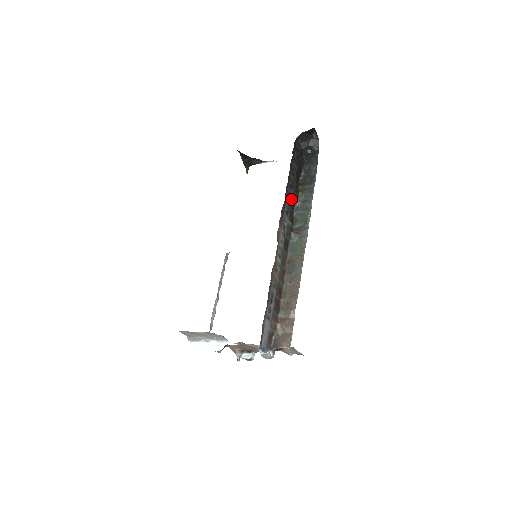
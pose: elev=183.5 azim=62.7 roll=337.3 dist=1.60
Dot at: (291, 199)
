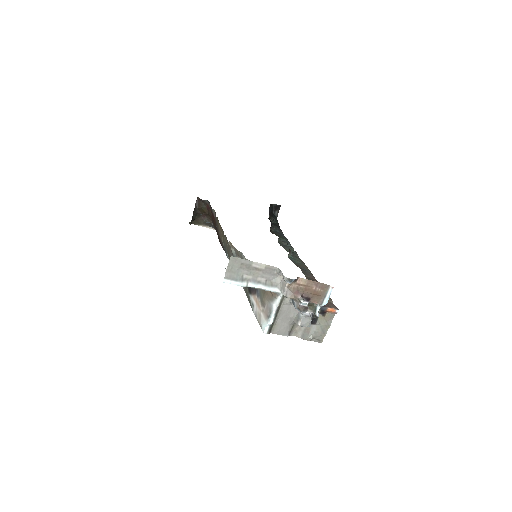
Dot at: occluded
